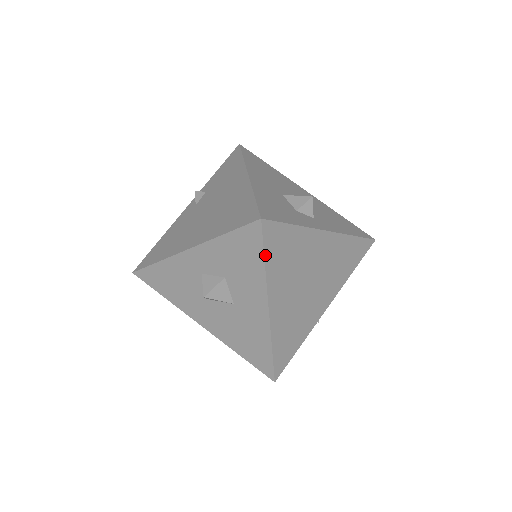
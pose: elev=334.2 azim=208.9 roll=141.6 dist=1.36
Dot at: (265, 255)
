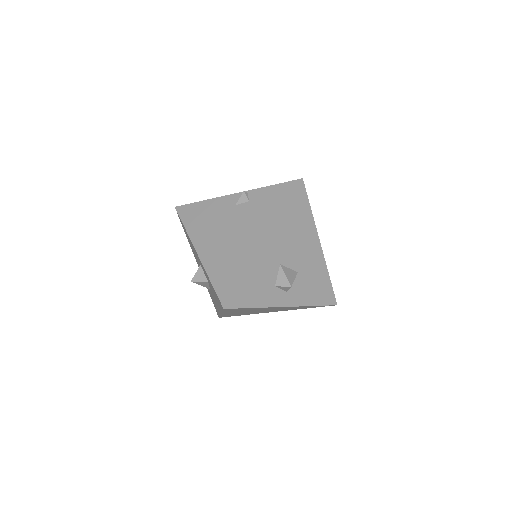
Dot at: occluded
